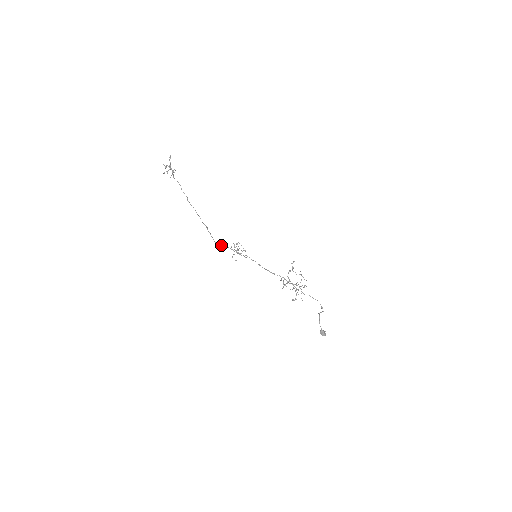
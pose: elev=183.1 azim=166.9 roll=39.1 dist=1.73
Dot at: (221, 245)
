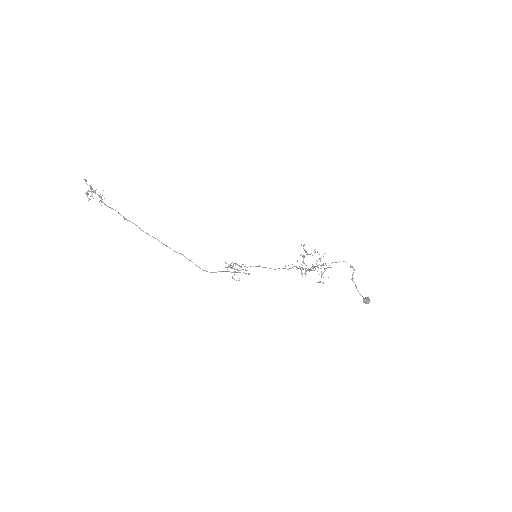
Dot at: occluded
